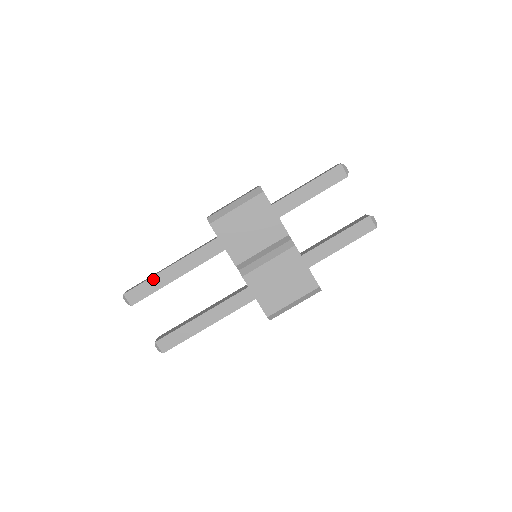
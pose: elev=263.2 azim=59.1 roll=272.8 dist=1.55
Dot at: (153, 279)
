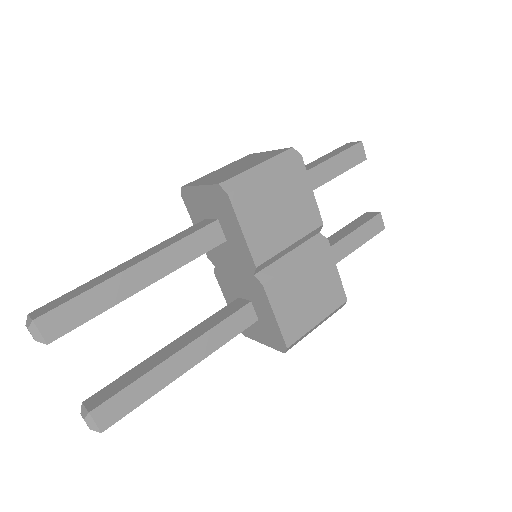
Dot at: (99, 289)
